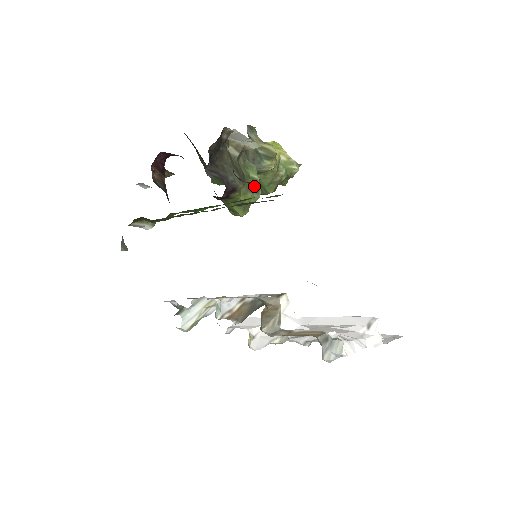
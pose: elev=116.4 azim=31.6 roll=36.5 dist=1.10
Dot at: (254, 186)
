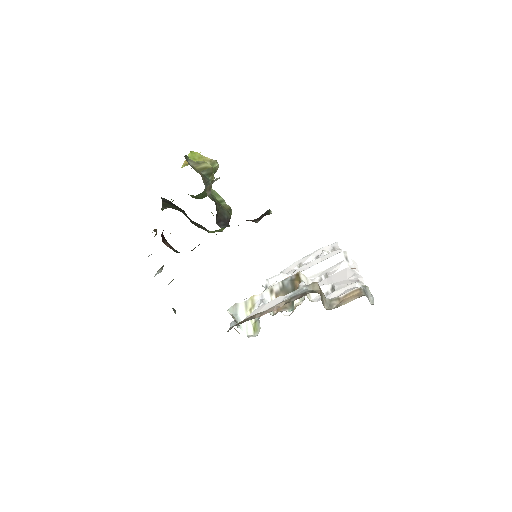
Dot at: (227, 207)
